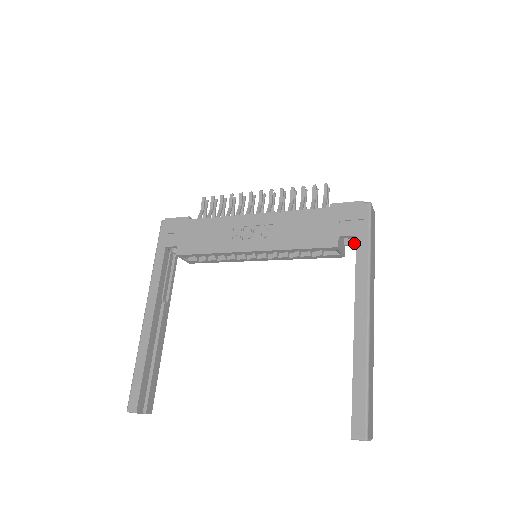
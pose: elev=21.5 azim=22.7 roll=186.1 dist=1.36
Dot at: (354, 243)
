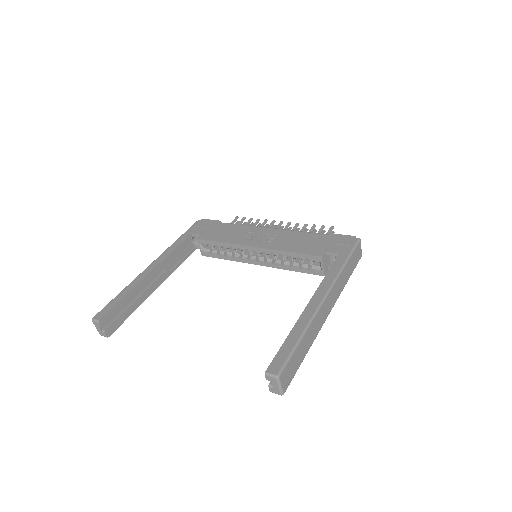
Dot at: occluded
